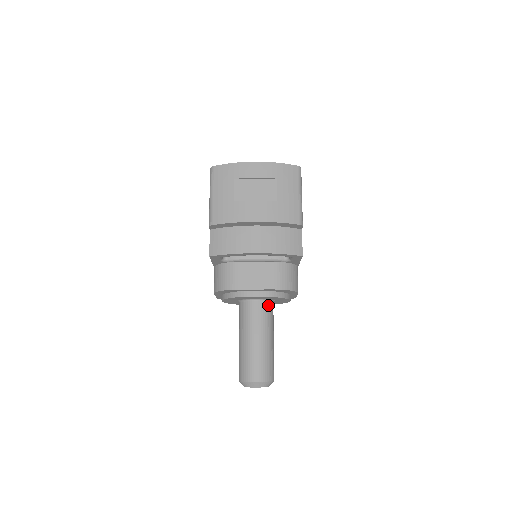
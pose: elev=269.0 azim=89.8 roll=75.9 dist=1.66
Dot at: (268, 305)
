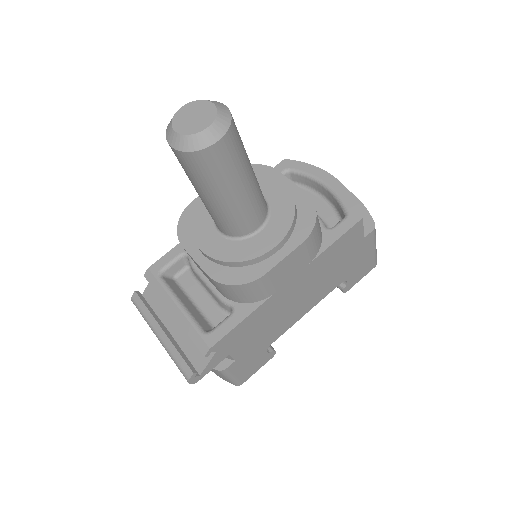
Dot at: (266, 208)
